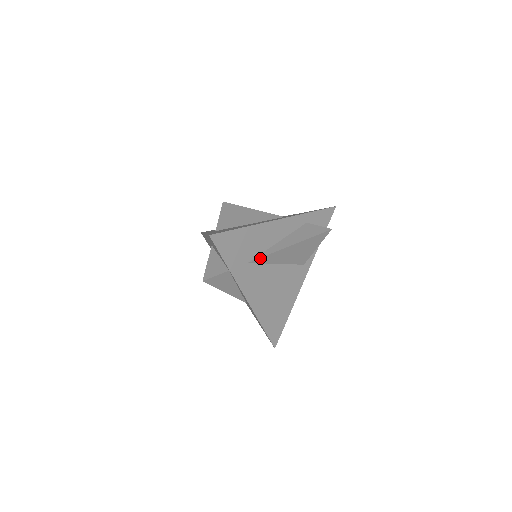
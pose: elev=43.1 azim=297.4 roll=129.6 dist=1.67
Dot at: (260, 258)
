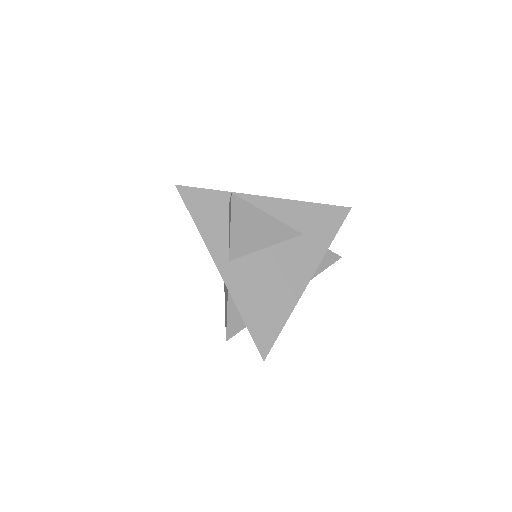
Dot at: occluded
